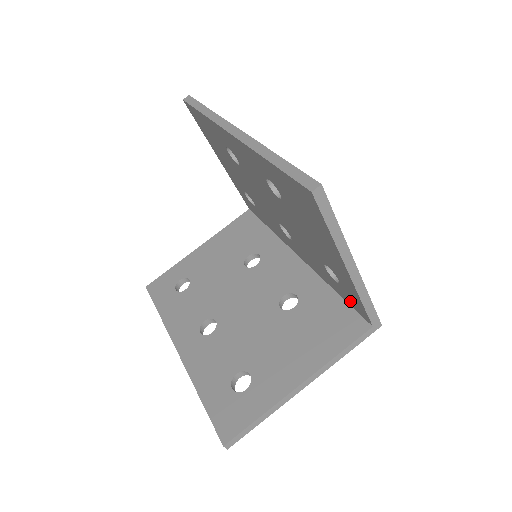
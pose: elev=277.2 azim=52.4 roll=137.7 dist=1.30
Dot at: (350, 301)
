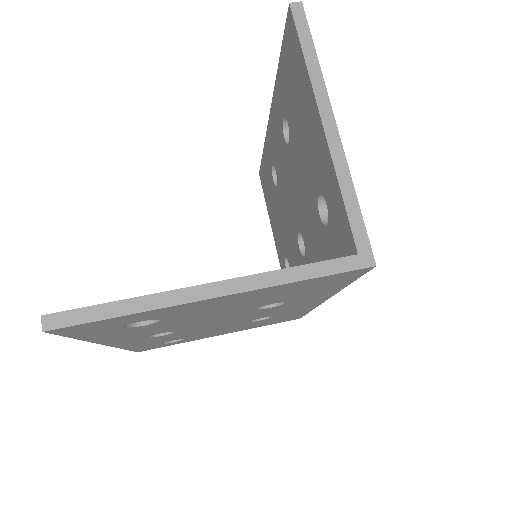
Dot at: (339, 246)
